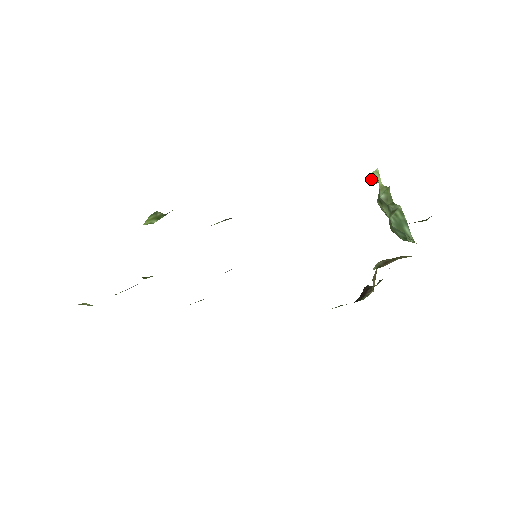
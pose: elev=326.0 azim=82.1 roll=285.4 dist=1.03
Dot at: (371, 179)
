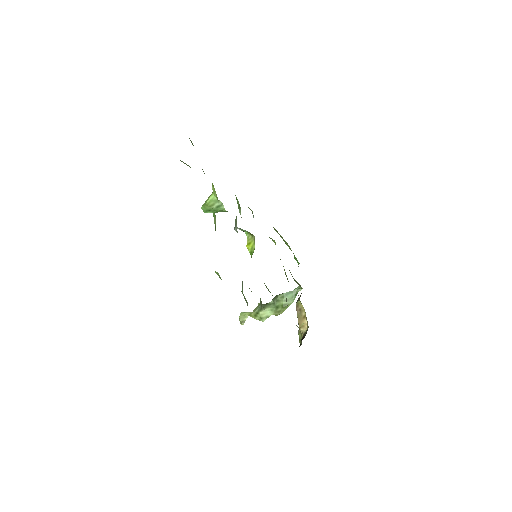
Dot at: (241, 321)
